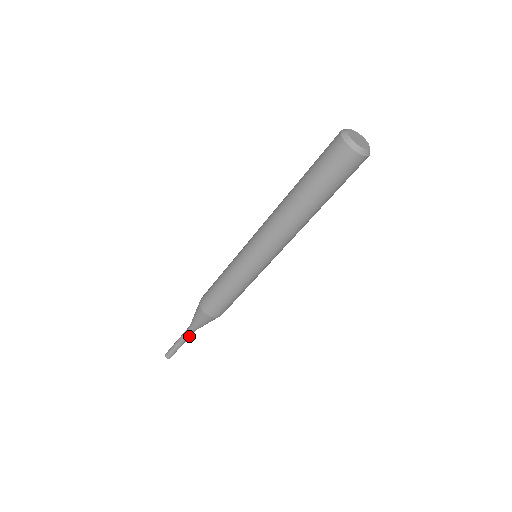
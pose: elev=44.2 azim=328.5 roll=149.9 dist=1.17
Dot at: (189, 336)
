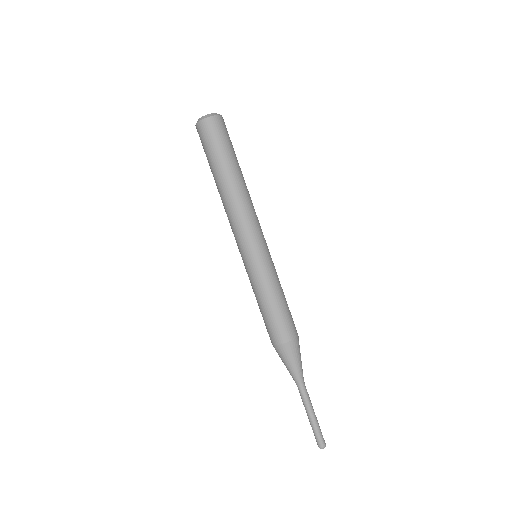
Dot at: (307, 394)
